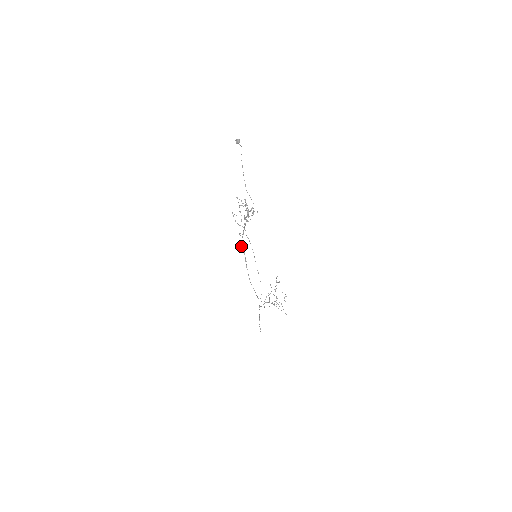
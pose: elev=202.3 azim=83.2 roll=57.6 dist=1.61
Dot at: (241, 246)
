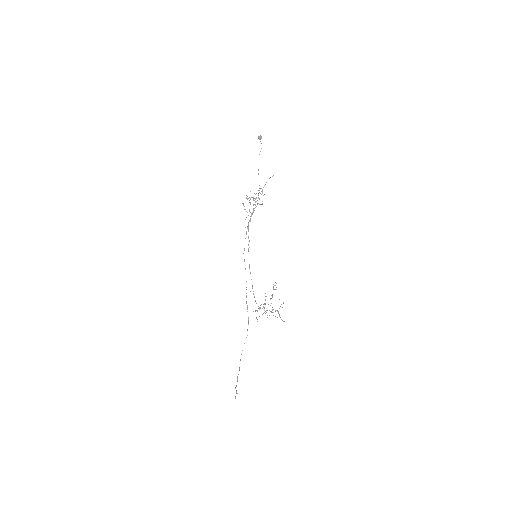
Dot at: occluded
